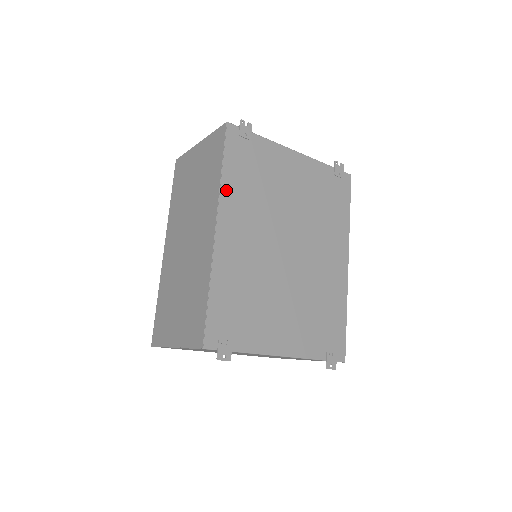
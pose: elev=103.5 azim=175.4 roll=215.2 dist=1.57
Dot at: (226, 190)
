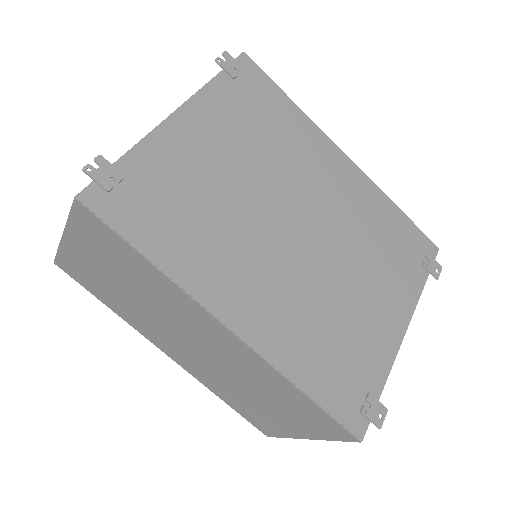
Dot at: (183, 275)
